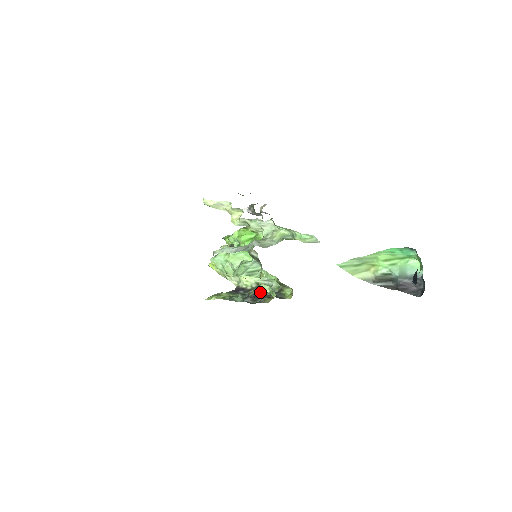
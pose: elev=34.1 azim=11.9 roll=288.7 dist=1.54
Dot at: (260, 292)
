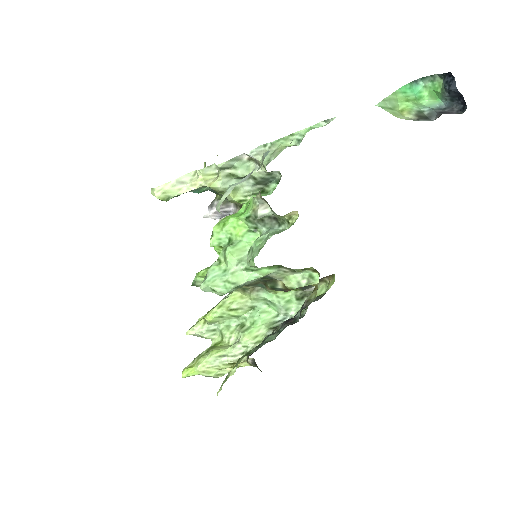
Dot at: occluded
